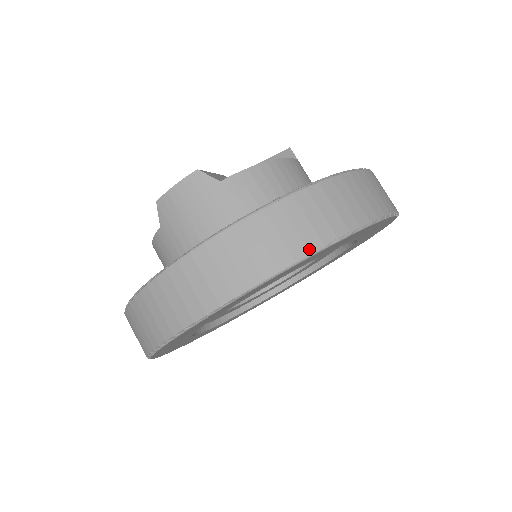
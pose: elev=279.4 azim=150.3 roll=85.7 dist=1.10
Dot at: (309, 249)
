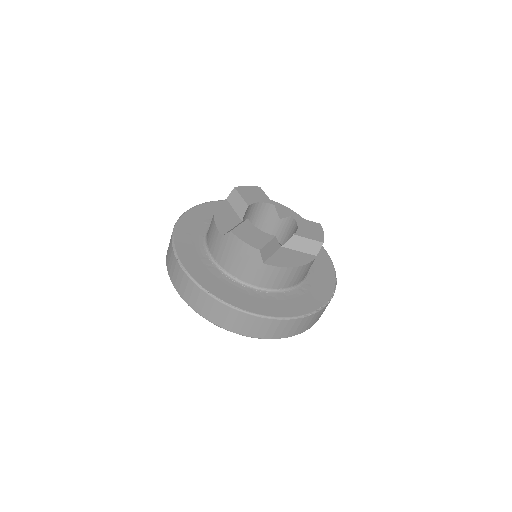
Dot at: (256, 337)
